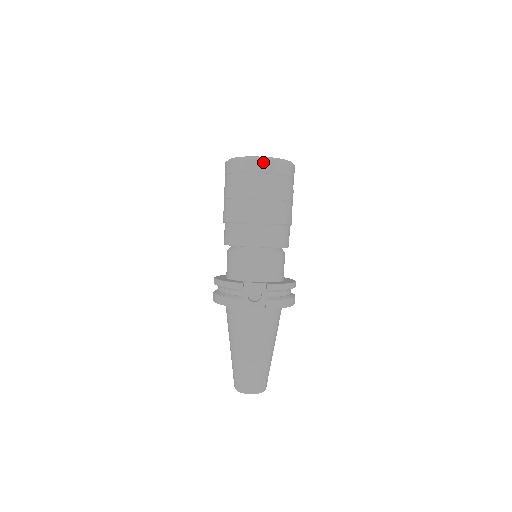
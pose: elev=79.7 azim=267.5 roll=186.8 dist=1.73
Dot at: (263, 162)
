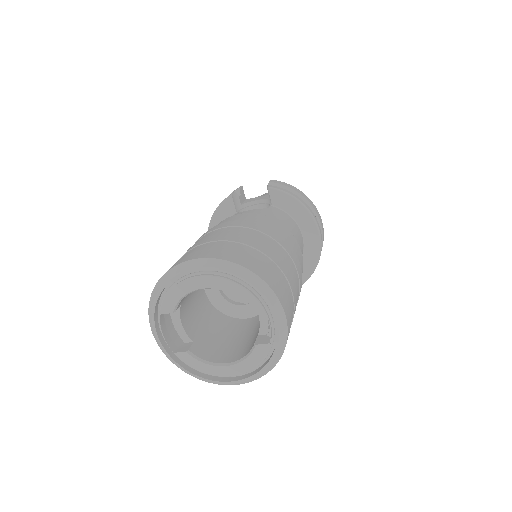
Dot at: occluded
